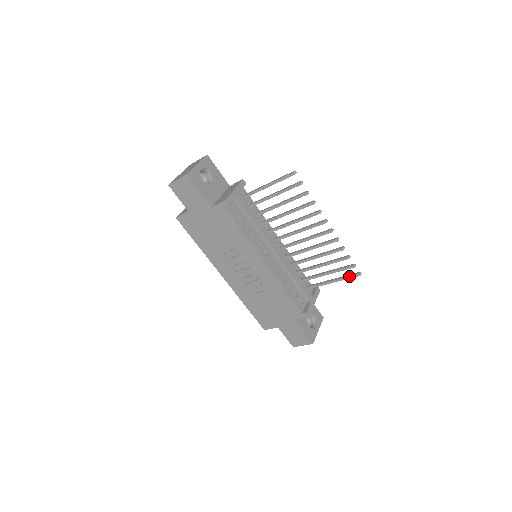
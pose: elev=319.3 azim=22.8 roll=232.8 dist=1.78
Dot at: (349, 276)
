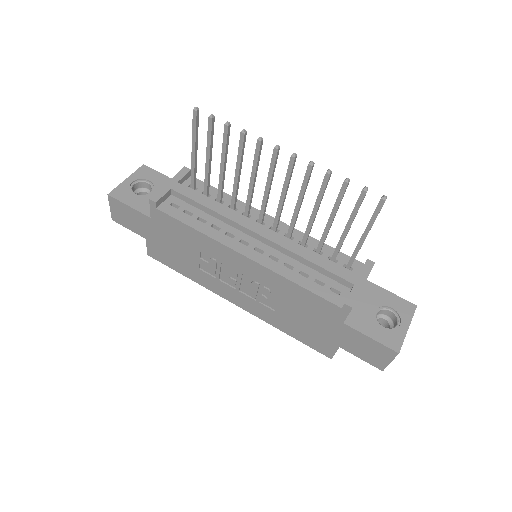
Dot at: occluded
